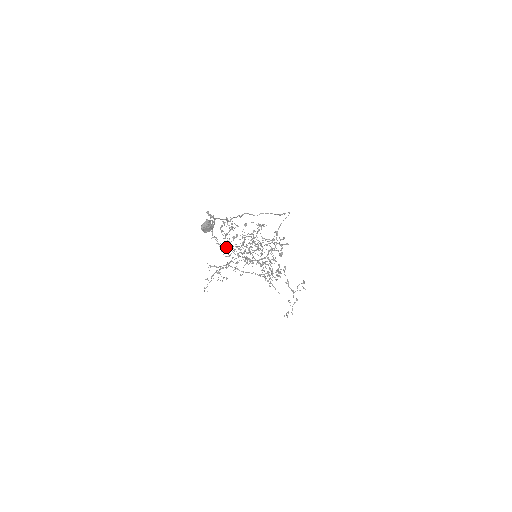
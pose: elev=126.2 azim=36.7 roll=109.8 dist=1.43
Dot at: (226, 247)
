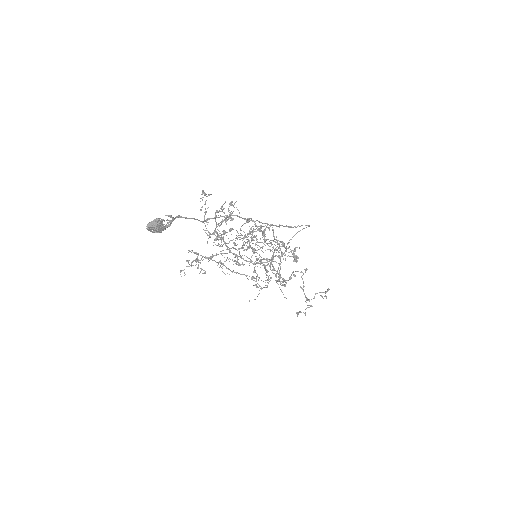
Dot at: occluded
